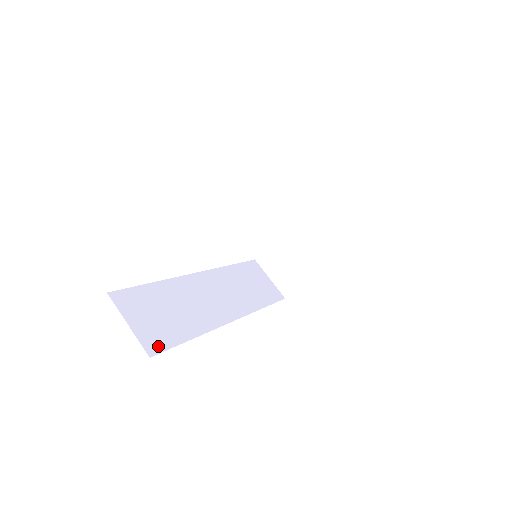
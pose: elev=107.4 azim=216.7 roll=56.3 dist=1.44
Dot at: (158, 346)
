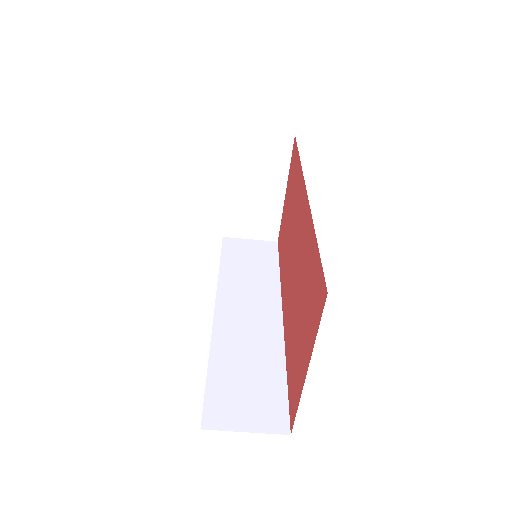
Dot at: (281, 417)
